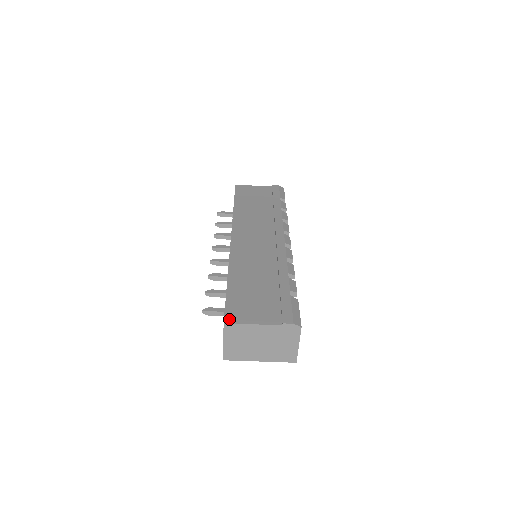
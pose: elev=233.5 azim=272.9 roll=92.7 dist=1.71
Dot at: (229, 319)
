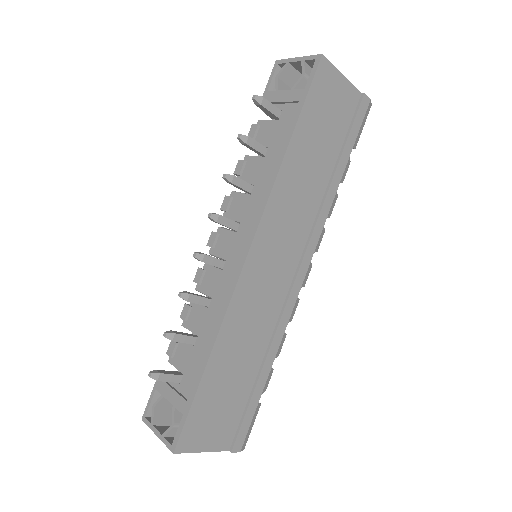
Dot at: (182, 446)
